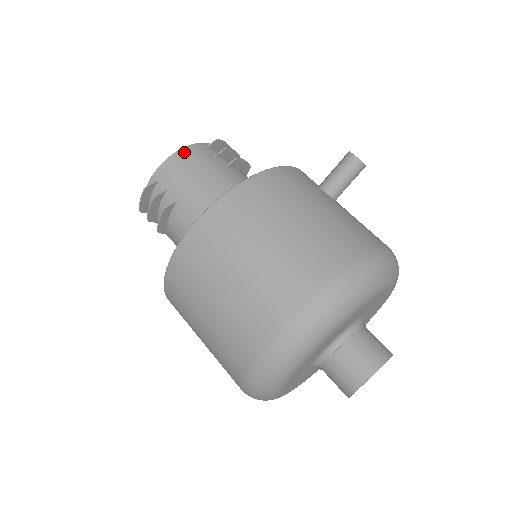
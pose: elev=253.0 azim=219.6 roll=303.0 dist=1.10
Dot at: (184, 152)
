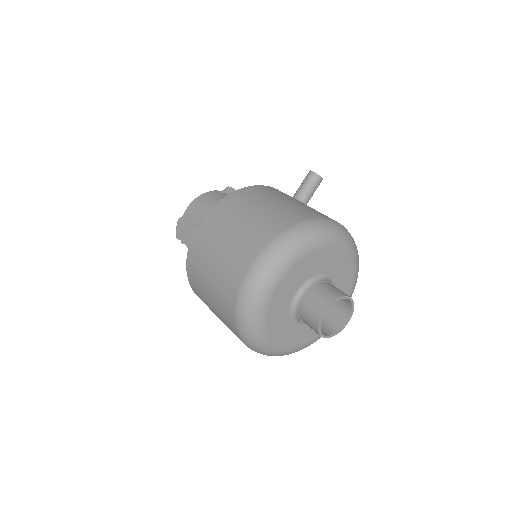
Dot at: (205, 195)
